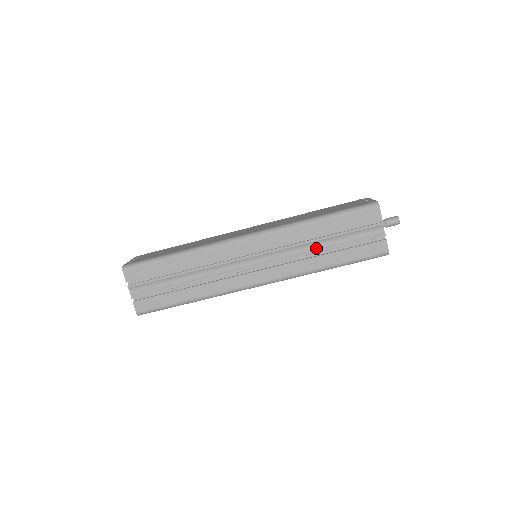
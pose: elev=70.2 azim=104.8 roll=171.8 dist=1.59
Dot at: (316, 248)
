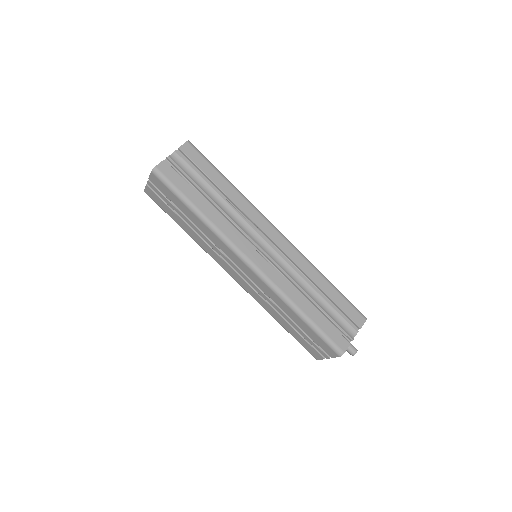
Dot at: (308, 292)
